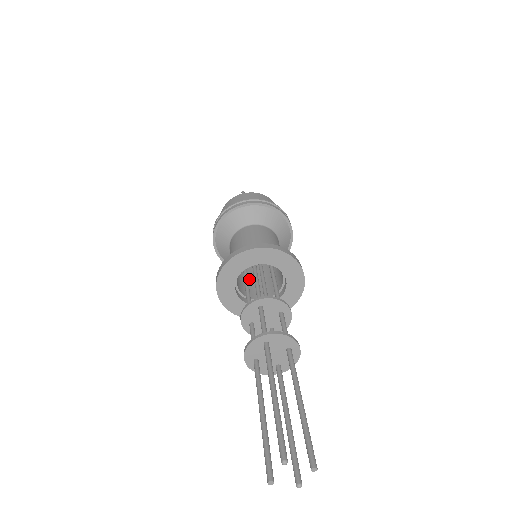
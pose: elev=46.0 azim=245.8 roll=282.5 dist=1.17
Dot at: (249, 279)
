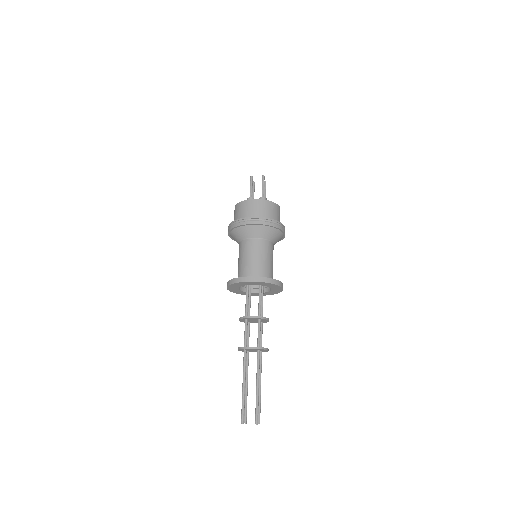
Dot at: occluded
